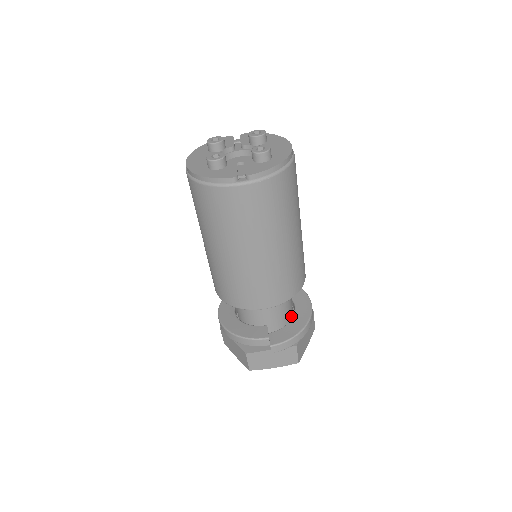
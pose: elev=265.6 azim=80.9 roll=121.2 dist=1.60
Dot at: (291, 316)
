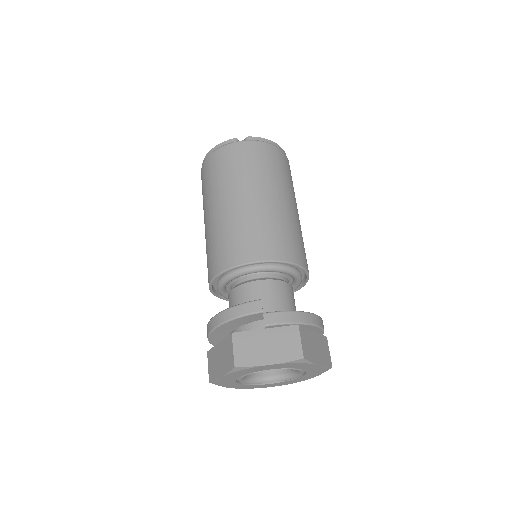
Dot at: occluded
